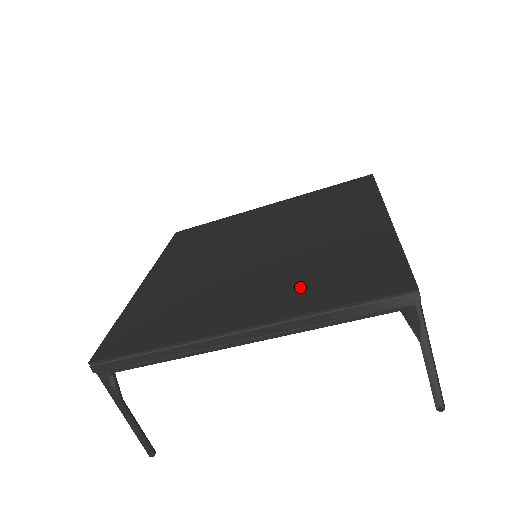
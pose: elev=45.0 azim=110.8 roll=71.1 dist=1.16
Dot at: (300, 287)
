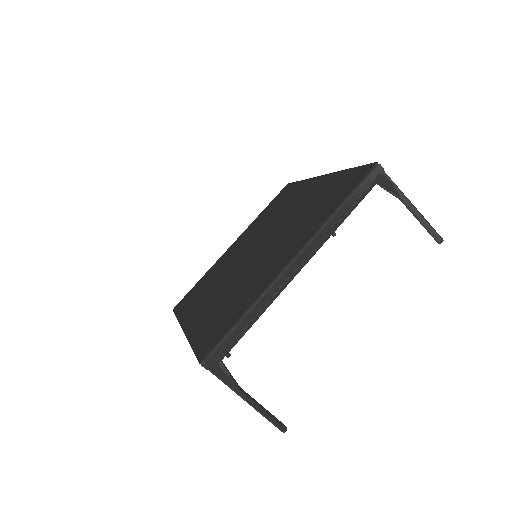
Dot at: (309, 222)
